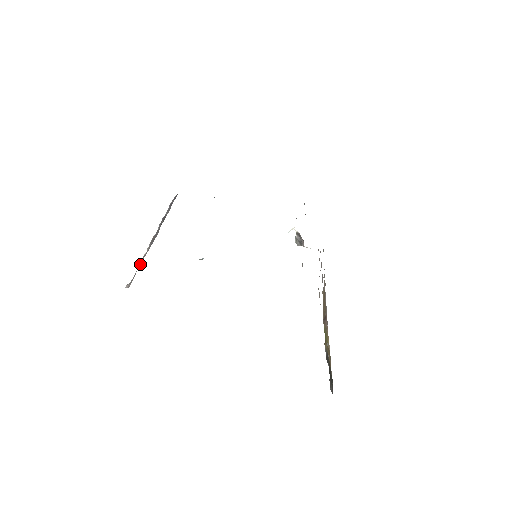
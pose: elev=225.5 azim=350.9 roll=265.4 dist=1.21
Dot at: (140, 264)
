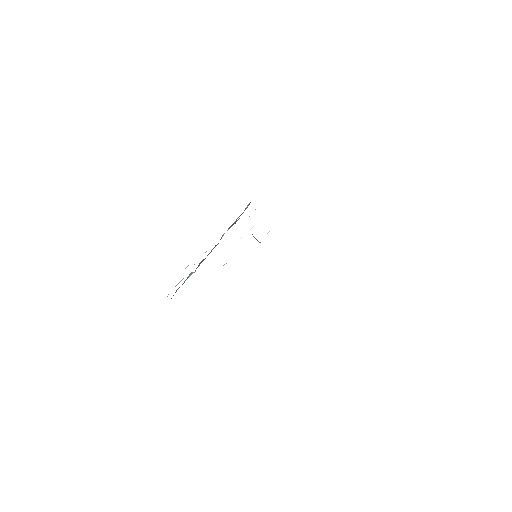
Dot at: occluded
